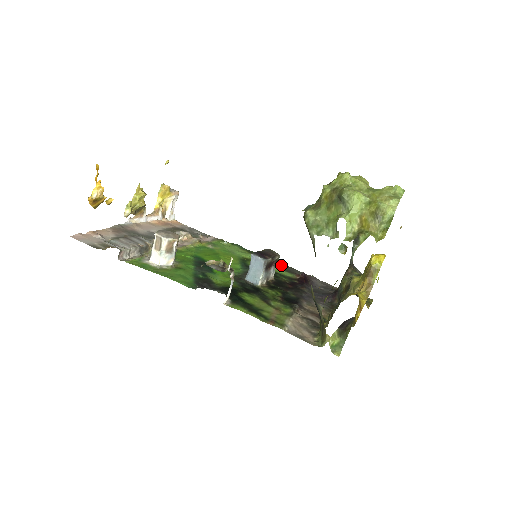
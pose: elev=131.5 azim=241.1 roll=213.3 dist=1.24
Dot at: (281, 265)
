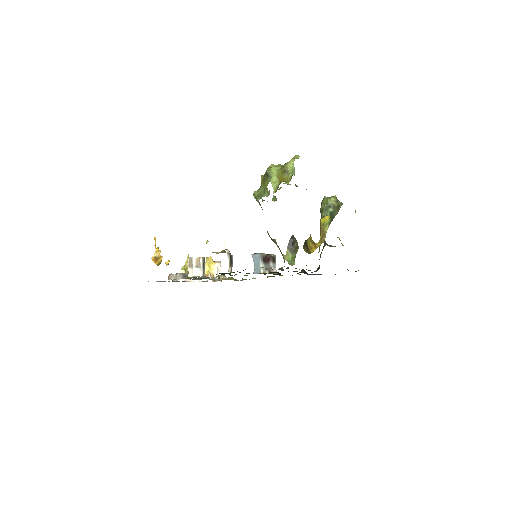
Dot at: occluded
